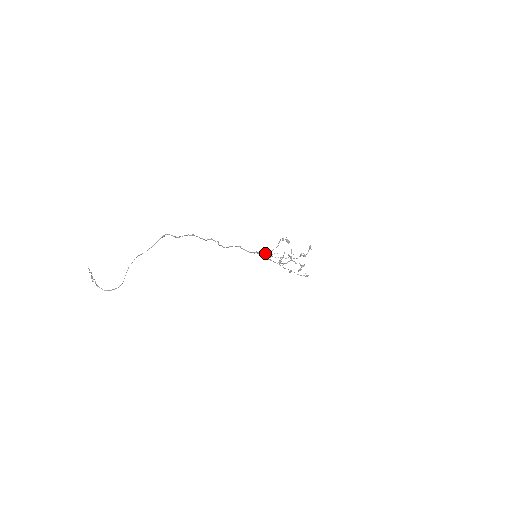
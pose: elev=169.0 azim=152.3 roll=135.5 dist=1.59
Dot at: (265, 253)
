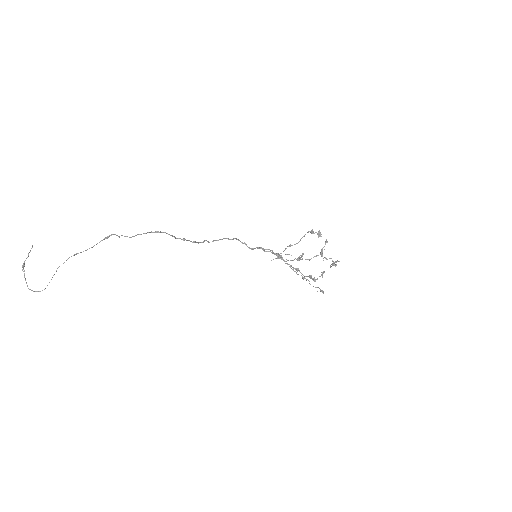
Dot at: (272, 253)
